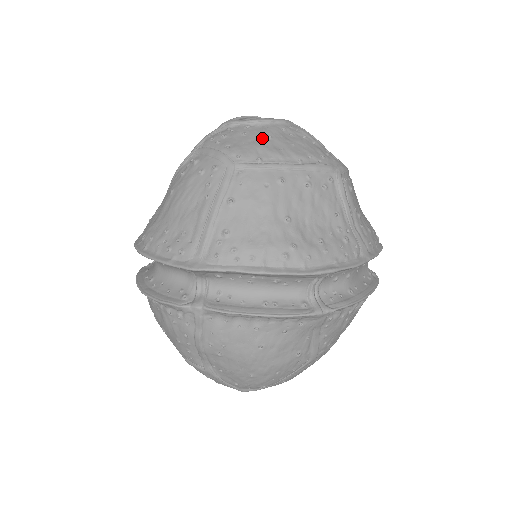
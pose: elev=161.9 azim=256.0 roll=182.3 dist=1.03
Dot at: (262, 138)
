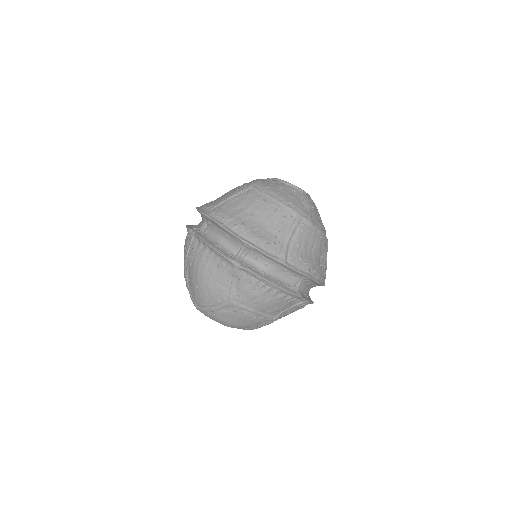
Dot at: (278, 186)
